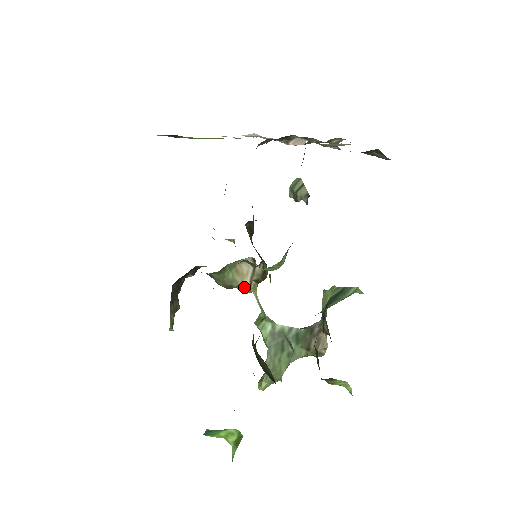
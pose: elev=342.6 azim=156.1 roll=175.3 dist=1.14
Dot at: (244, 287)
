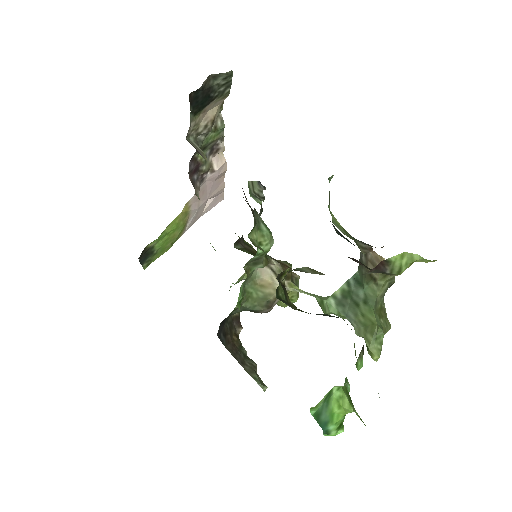
Dot at: occluded
